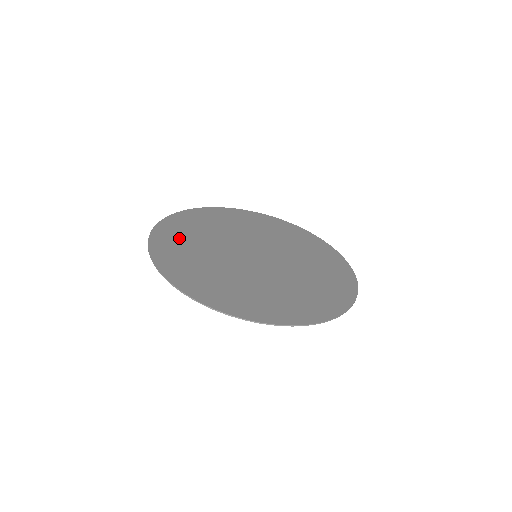
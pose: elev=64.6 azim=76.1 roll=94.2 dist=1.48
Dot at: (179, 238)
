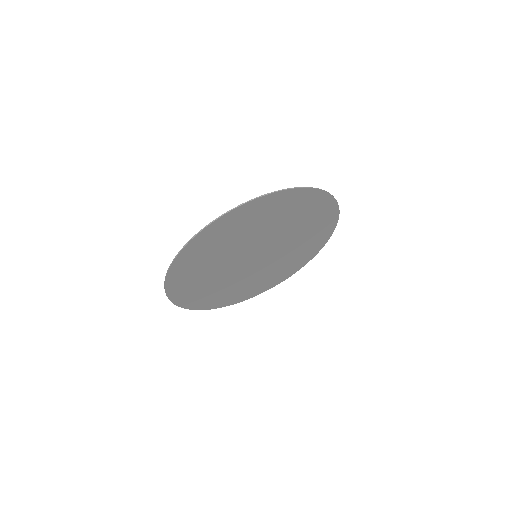
Dot at: (211, 245)
